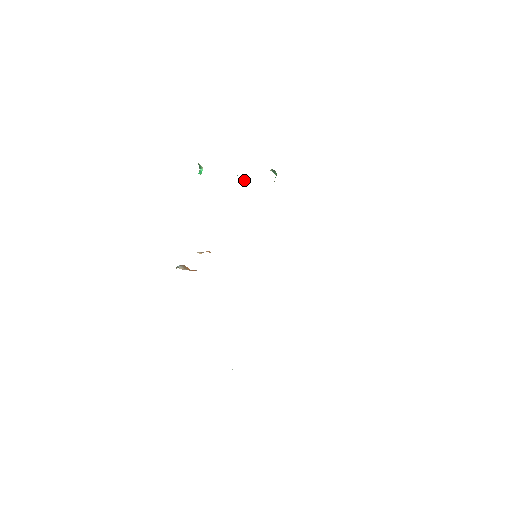
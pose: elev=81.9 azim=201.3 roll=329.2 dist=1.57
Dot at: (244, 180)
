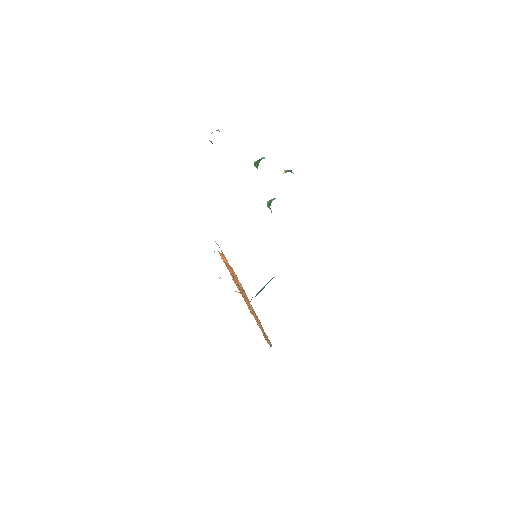
Dot at: (257, 168)
